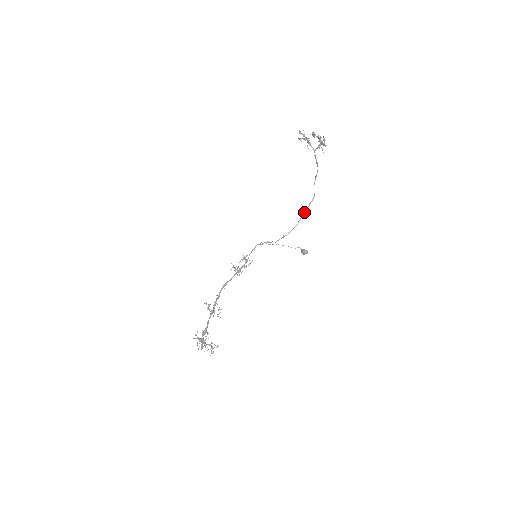
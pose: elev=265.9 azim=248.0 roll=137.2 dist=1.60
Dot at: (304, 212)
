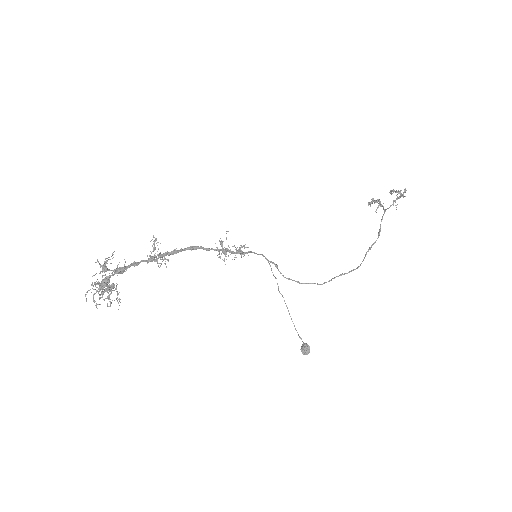
Dot at: (337, 276)
